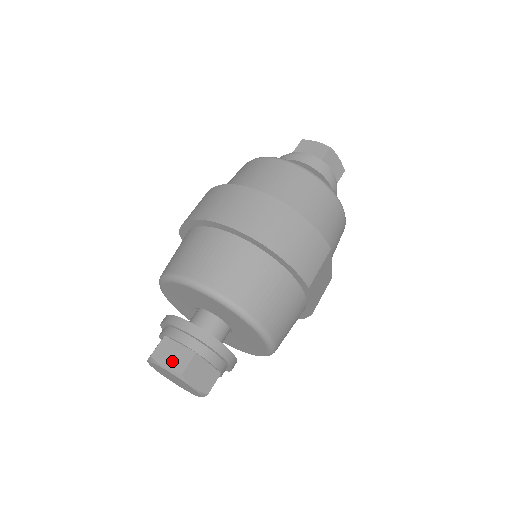
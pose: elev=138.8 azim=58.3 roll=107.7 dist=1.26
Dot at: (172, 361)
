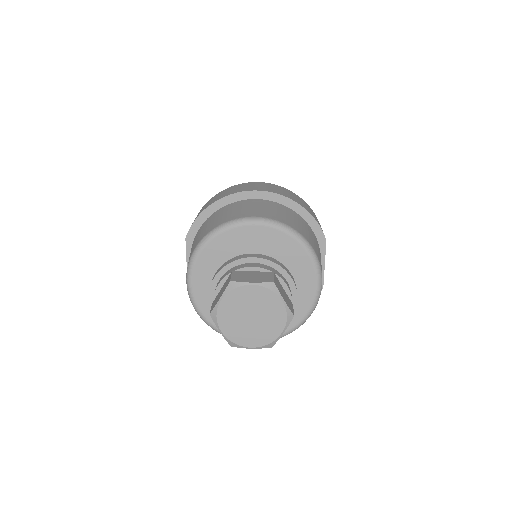
Dot at: (256, 278)
